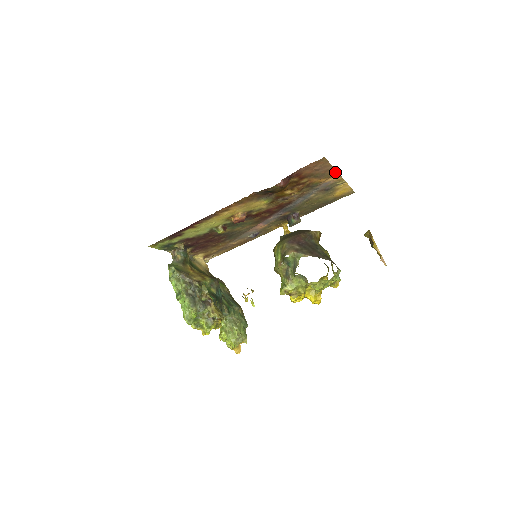
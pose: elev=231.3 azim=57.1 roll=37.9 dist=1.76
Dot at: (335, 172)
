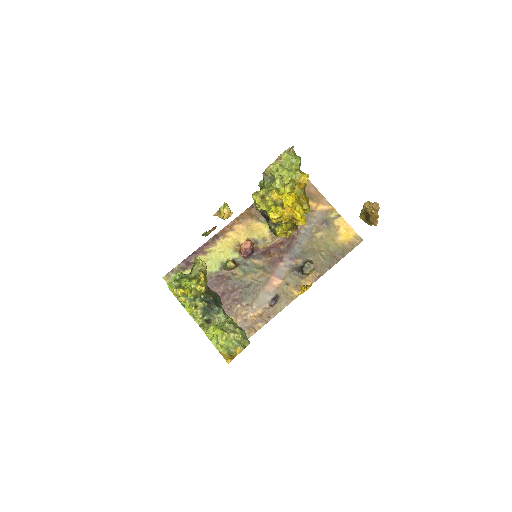
Dot at: (320, 195)
